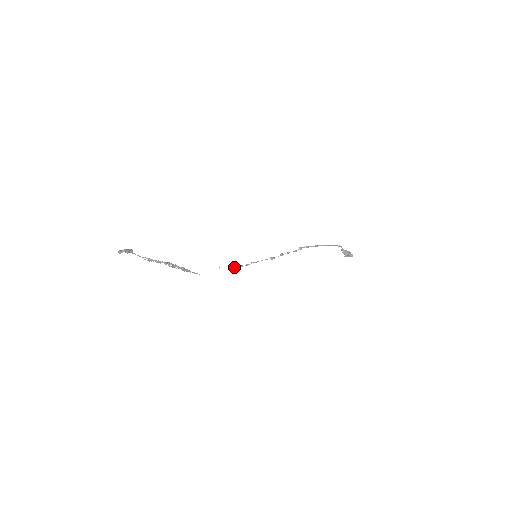
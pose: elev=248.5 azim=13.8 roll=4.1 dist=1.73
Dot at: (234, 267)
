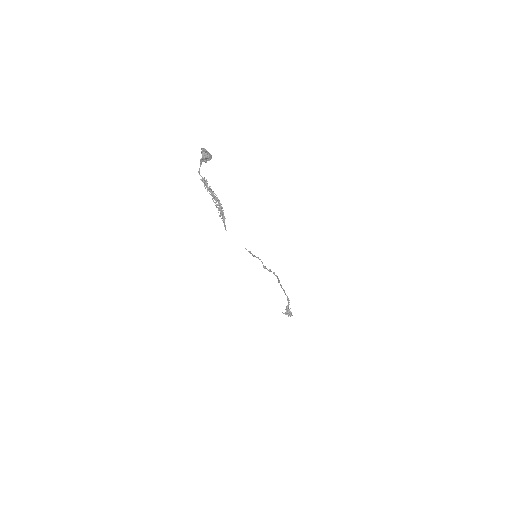
Dot at: (246, 249)
